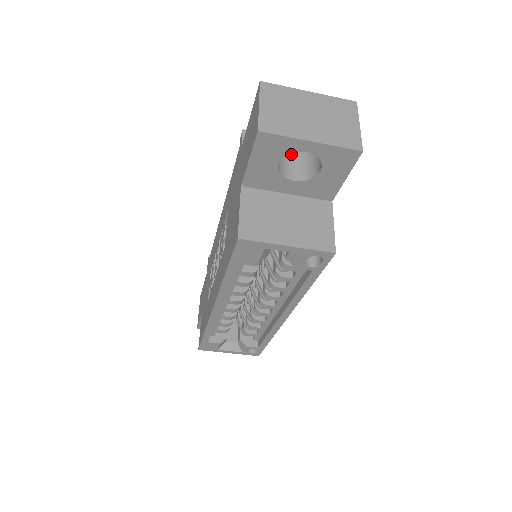
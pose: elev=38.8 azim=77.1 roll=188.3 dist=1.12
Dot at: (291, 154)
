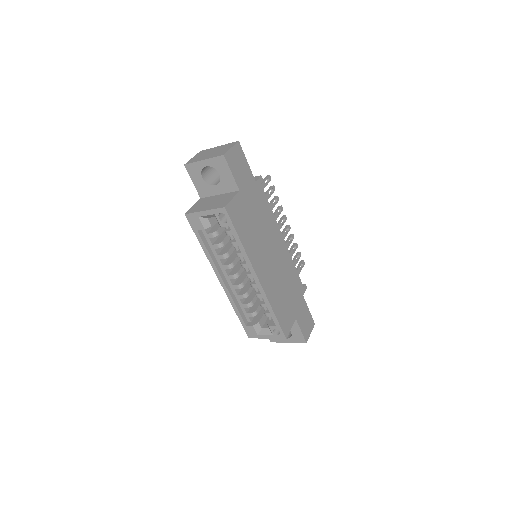
Dot at: occluded
